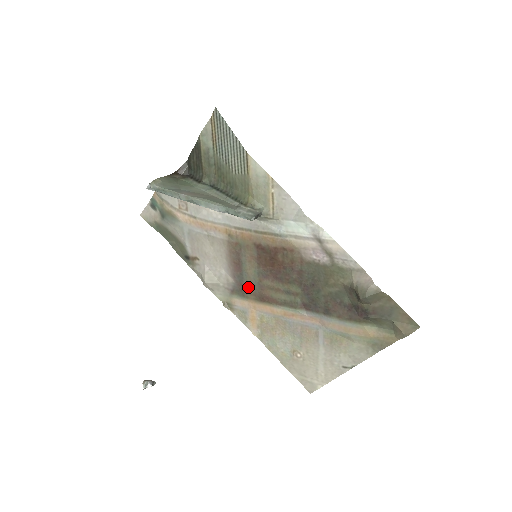
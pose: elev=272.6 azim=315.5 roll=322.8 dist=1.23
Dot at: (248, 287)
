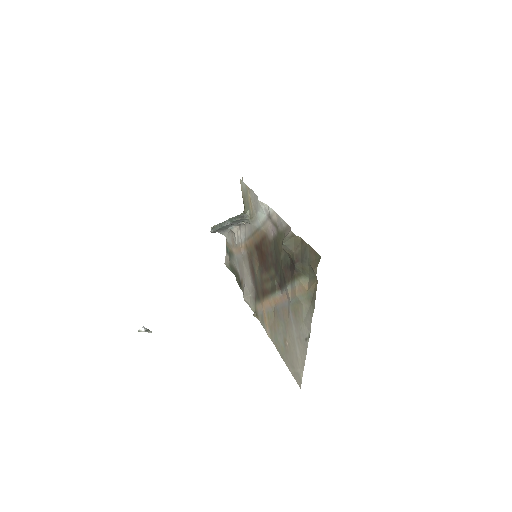
Dot at: (259, 288)
